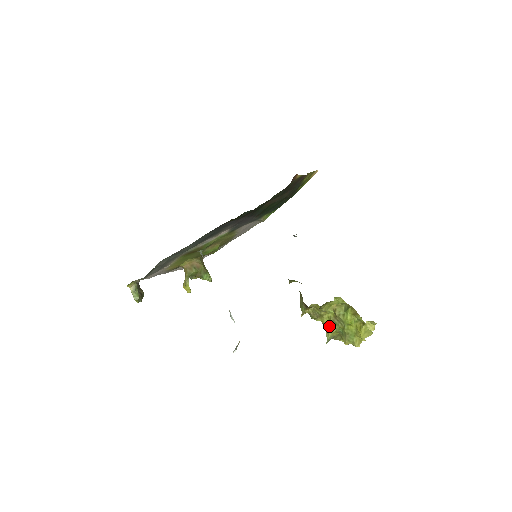
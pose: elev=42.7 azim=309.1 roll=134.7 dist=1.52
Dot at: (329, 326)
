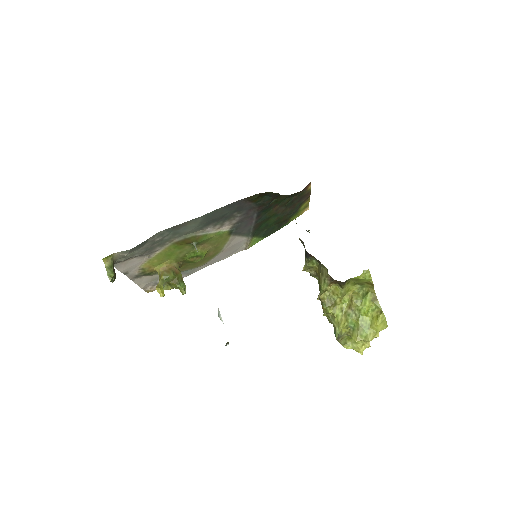
Dot at: (341, 319)
